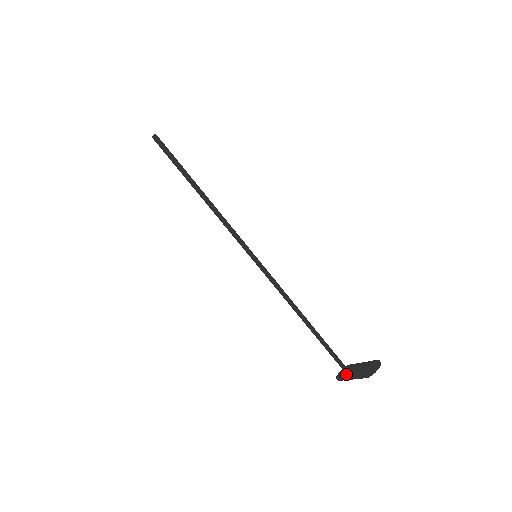
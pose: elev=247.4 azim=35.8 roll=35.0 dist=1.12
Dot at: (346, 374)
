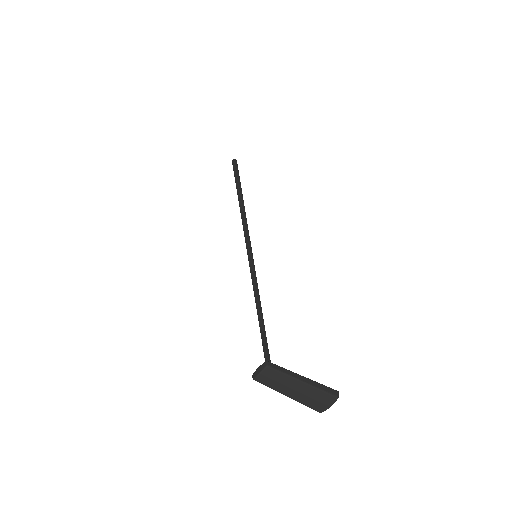
Dot at: (262, 372)
